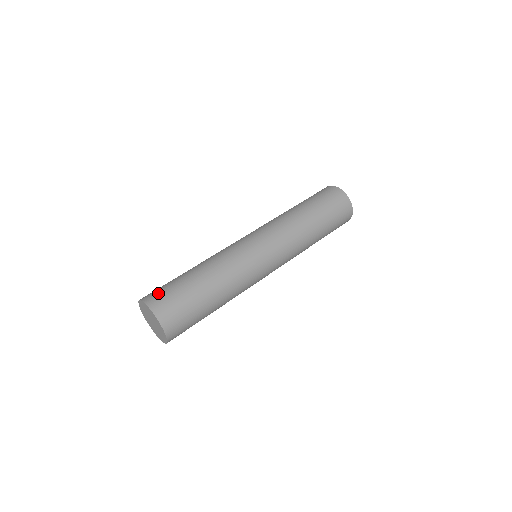
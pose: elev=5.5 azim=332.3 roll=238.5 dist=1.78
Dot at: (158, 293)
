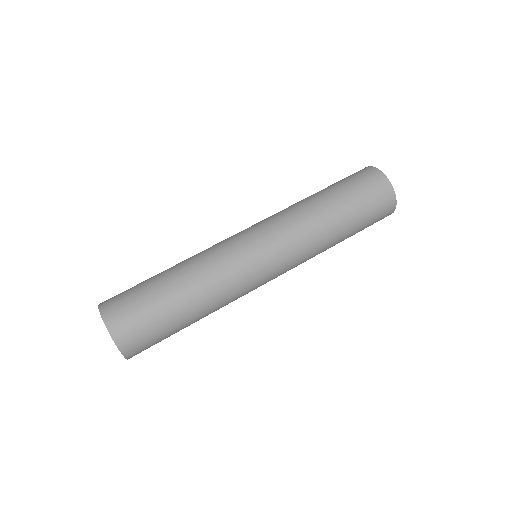
Dot at: occluded
